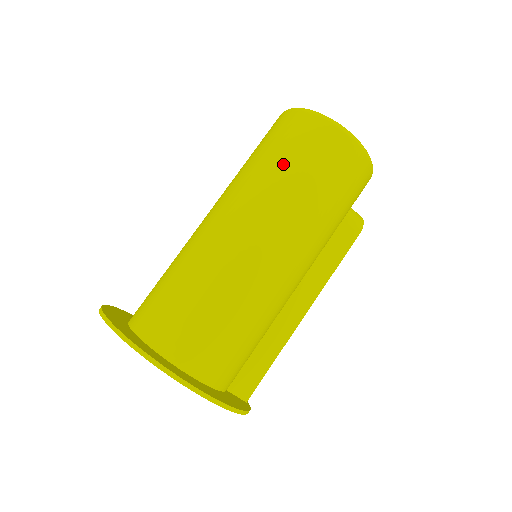
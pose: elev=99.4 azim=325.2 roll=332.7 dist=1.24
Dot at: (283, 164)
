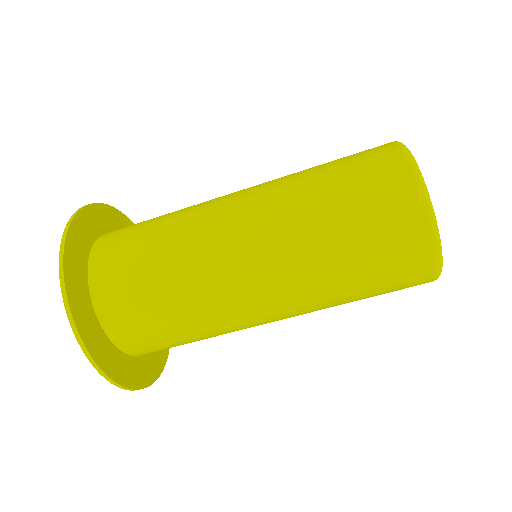
Dot at: (357, 289)
